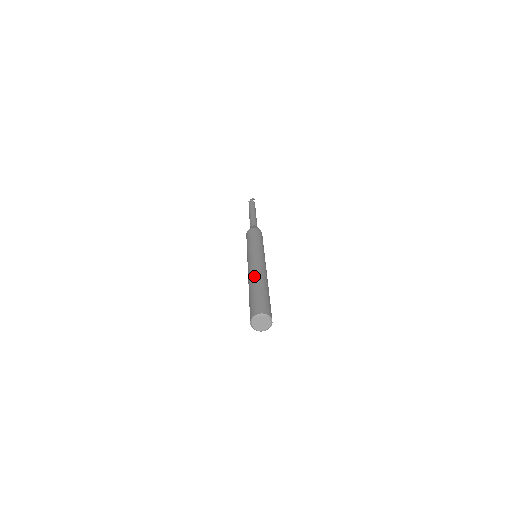
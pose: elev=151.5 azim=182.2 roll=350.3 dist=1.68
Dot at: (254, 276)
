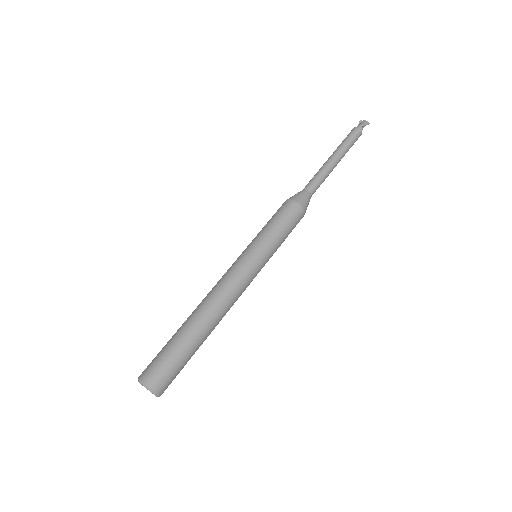
Dot at: (204, 308)
